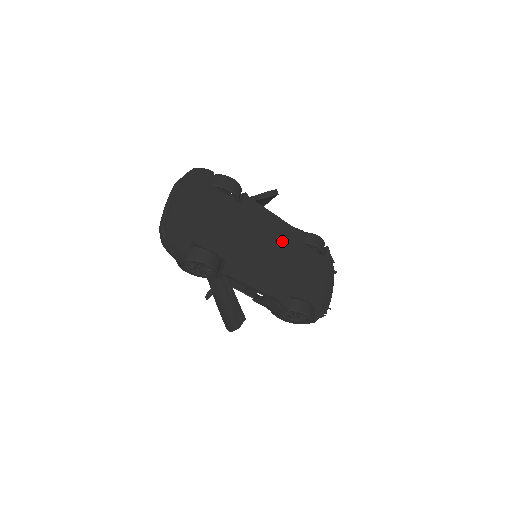
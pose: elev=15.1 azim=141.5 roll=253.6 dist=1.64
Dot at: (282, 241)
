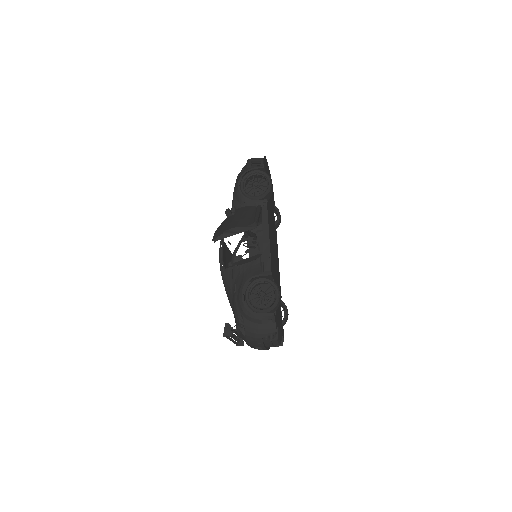
Dot at: (277, 270)
